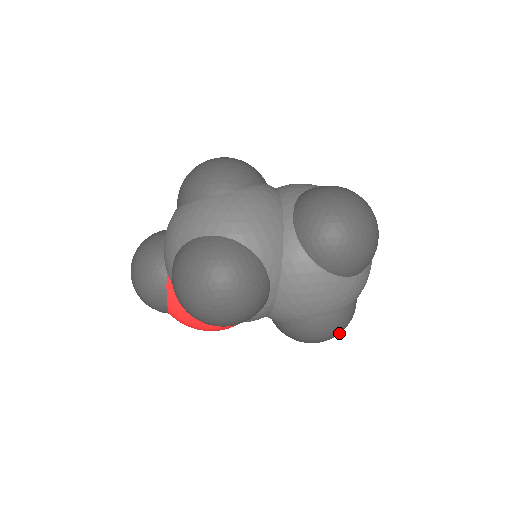
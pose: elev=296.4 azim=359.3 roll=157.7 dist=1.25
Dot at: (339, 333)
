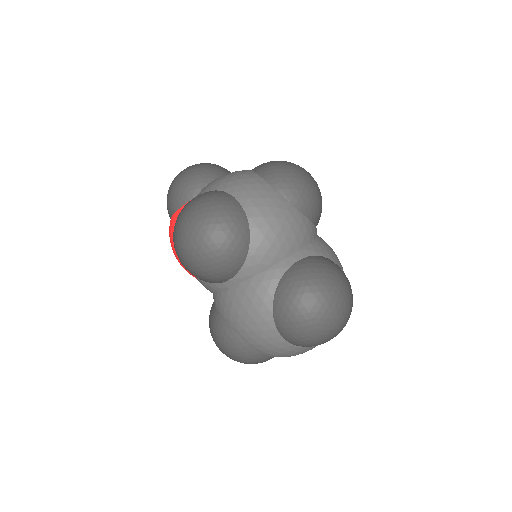
Dot at: (236, 360)
